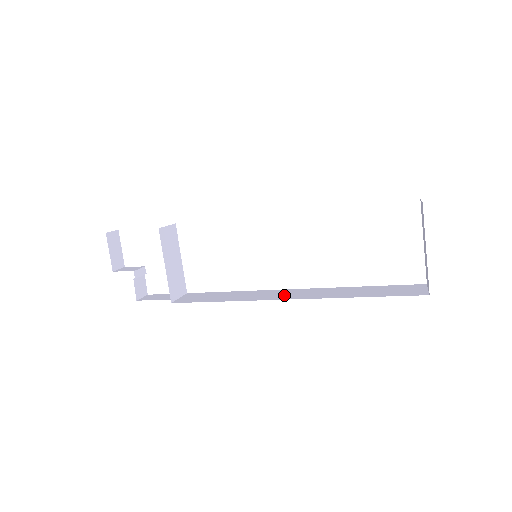
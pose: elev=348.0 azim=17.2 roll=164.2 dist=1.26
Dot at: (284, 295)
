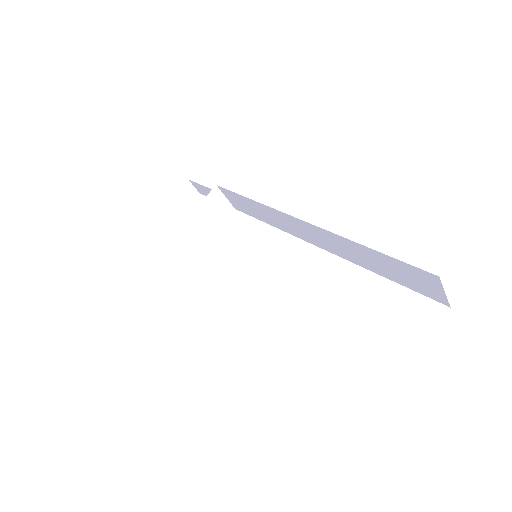
Dot at: occluded
